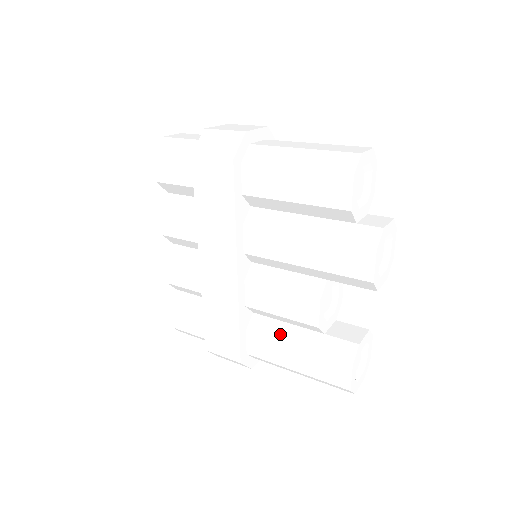
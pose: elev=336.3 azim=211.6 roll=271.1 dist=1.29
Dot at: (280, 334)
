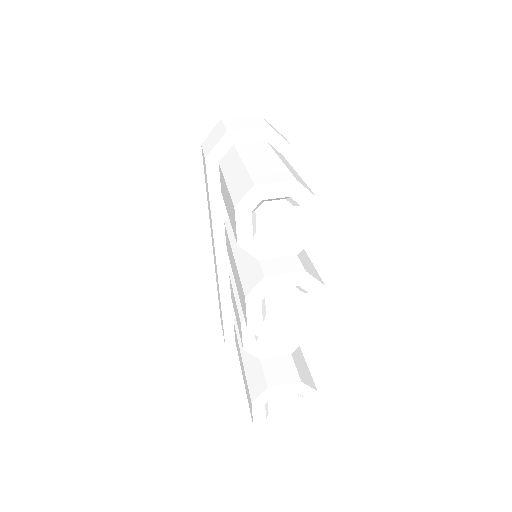
Dot at: occluded
